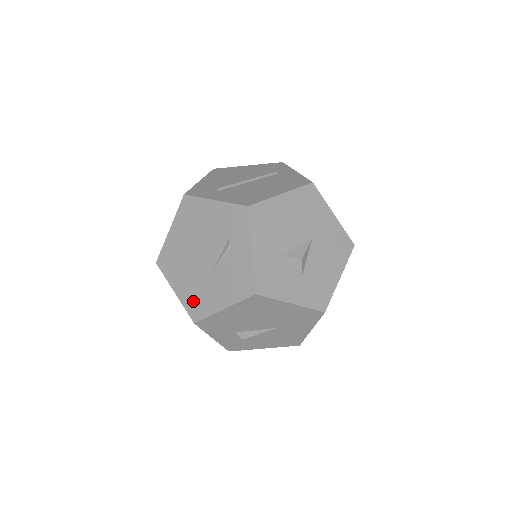
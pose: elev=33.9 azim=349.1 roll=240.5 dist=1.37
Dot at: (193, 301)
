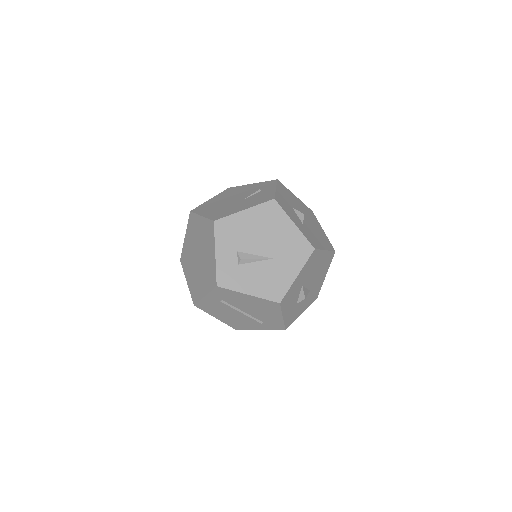
Dot at: (218, 214)
